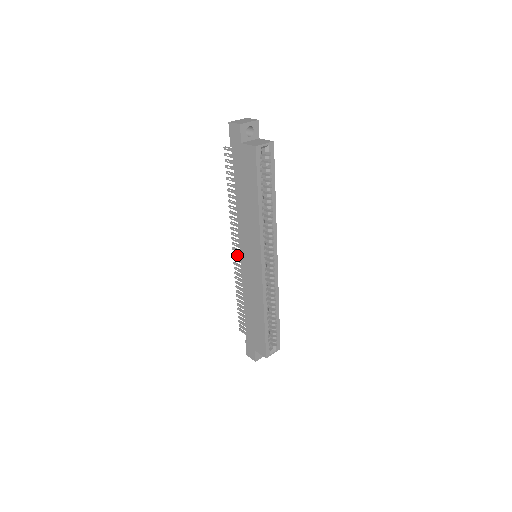
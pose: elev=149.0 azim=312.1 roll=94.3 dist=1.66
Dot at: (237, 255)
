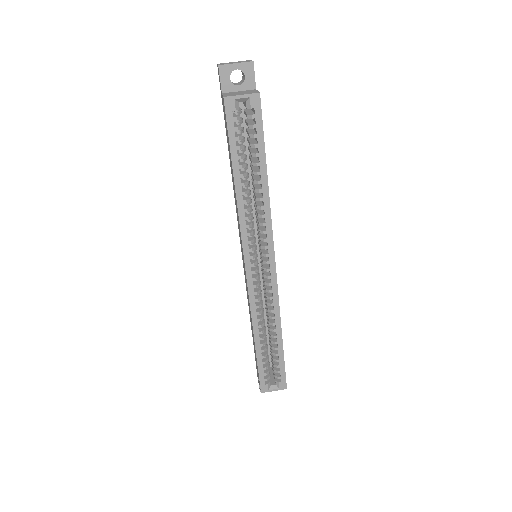
Dot at: occluded
